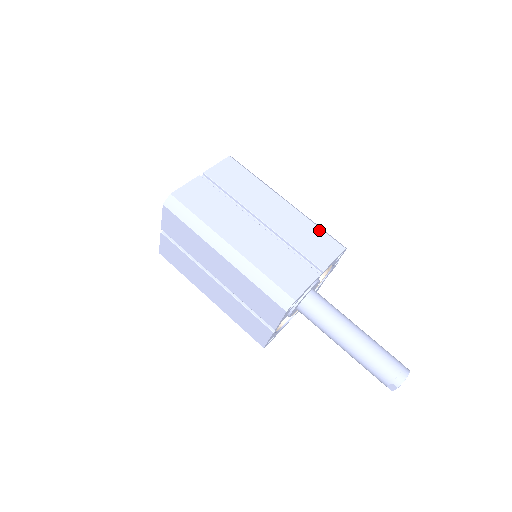
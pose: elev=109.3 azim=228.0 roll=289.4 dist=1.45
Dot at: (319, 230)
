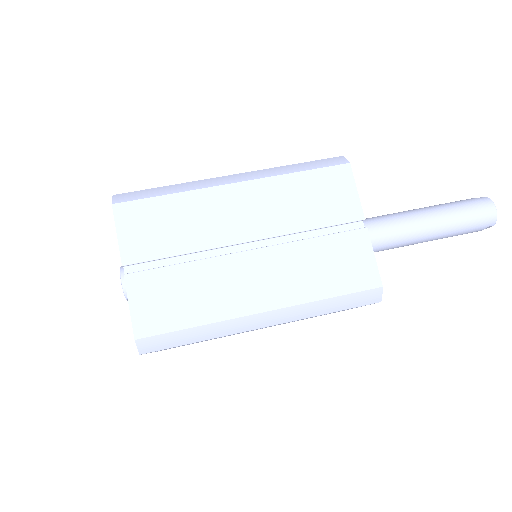
Dot at: (306, 175)
